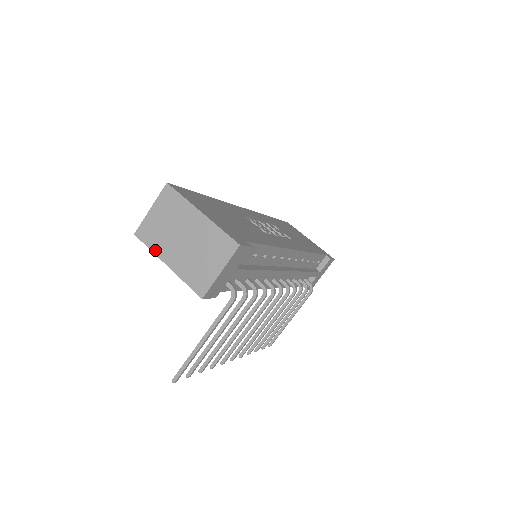
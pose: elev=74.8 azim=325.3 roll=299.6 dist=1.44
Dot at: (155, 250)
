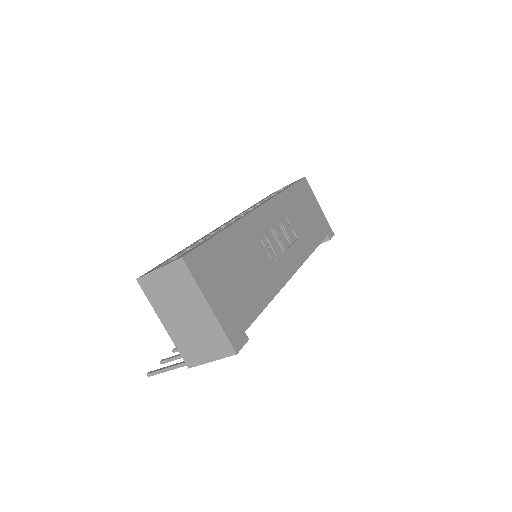
Dot at: (154, 306)
